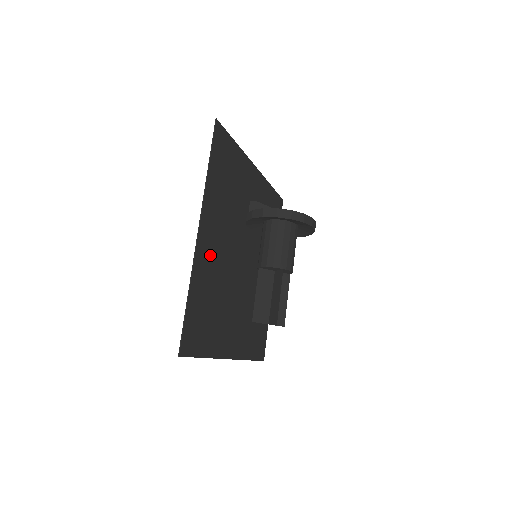
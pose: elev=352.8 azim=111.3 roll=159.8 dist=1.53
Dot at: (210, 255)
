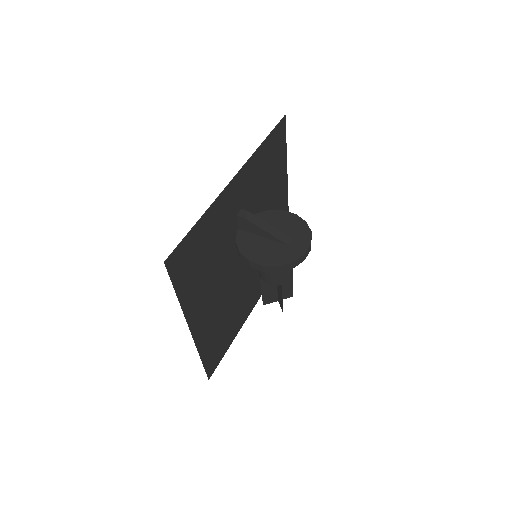
Dot at: (209, 318)
